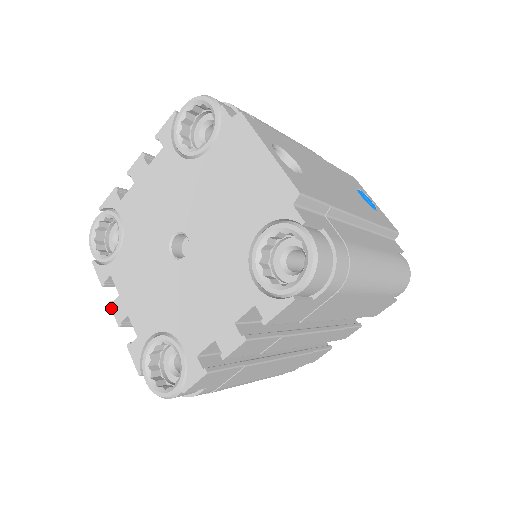
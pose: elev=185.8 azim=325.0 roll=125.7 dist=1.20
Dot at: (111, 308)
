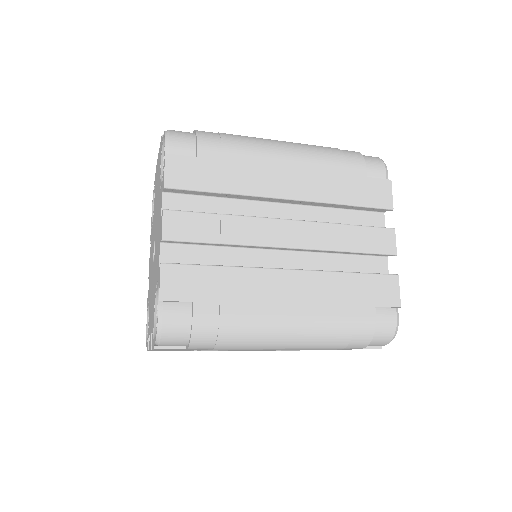
Dot at: occluded
